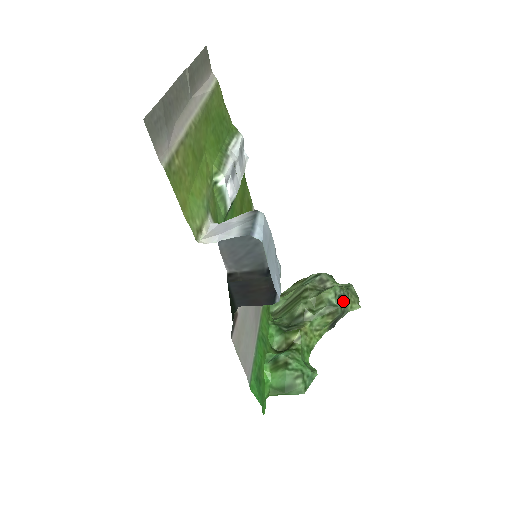
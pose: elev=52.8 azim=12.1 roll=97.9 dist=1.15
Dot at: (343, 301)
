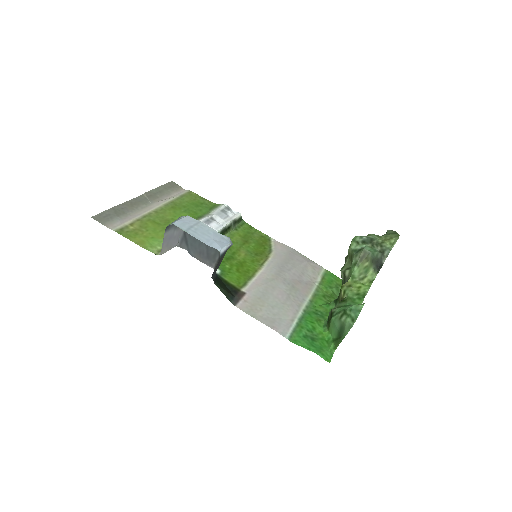
Dot at: (373, 243)
